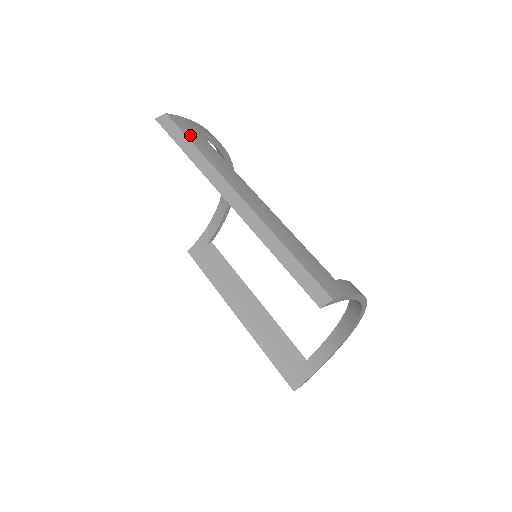
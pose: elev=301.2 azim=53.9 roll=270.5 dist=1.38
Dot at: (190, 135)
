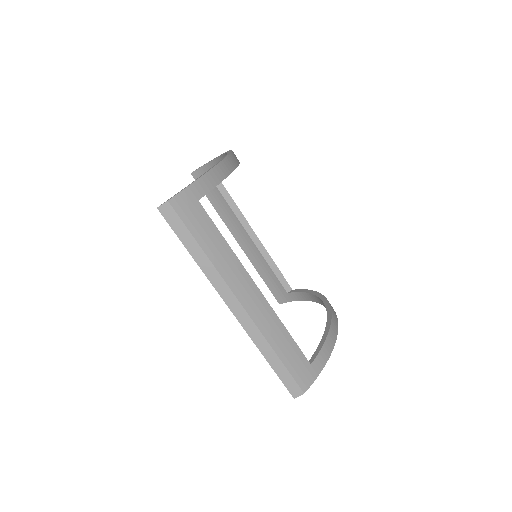
Dot at: (195, 228)
